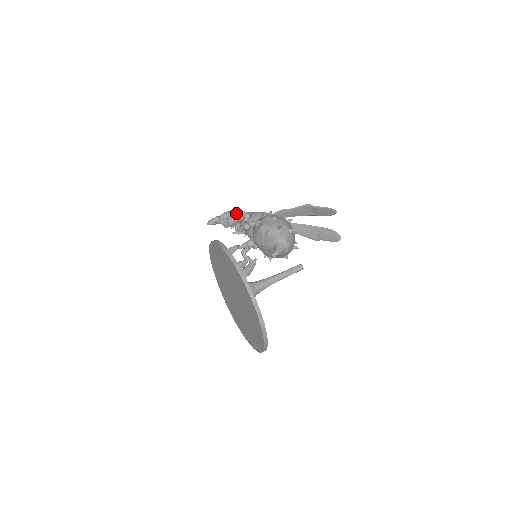
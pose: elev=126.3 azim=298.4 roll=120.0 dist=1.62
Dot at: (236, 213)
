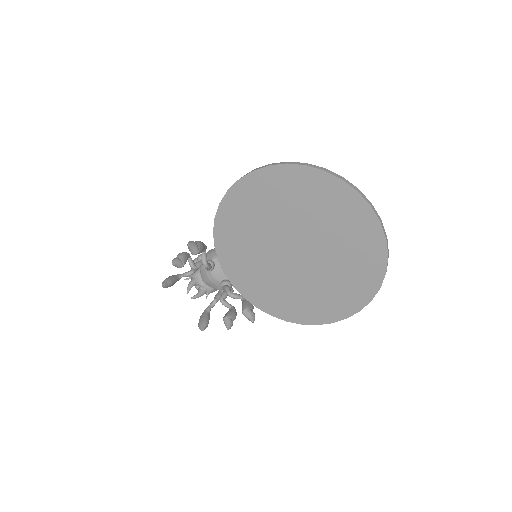
Dot at: (189, 254)
